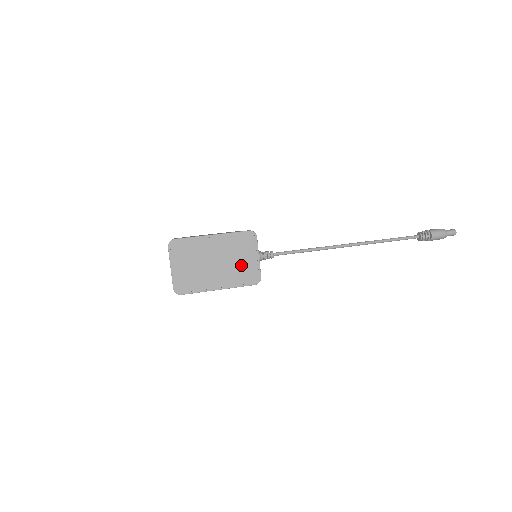
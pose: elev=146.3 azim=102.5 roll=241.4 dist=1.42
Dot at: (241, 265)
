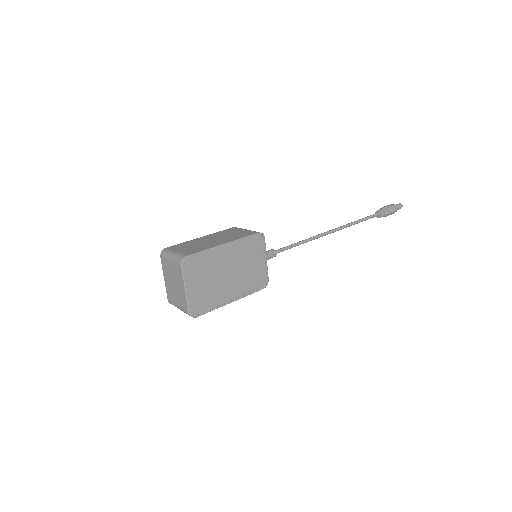
Dot at: (252, 271)
